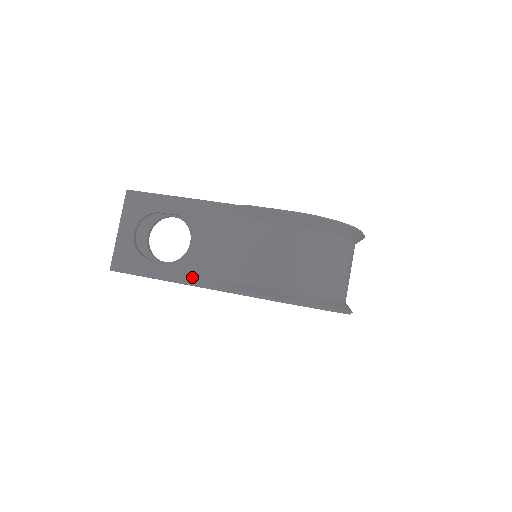
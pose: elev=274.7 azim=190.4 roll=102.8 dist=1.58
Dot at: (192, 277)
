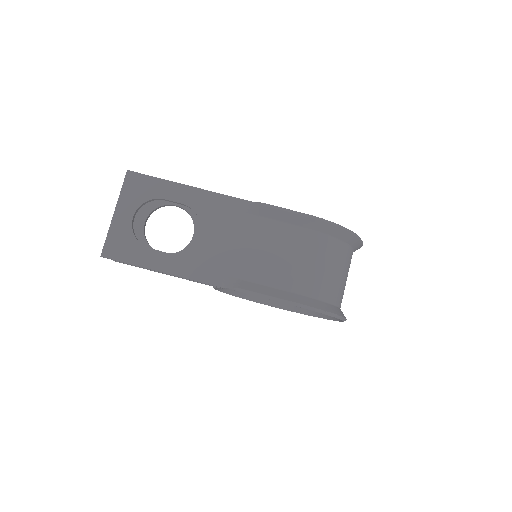
Dot at: (197, 272)
